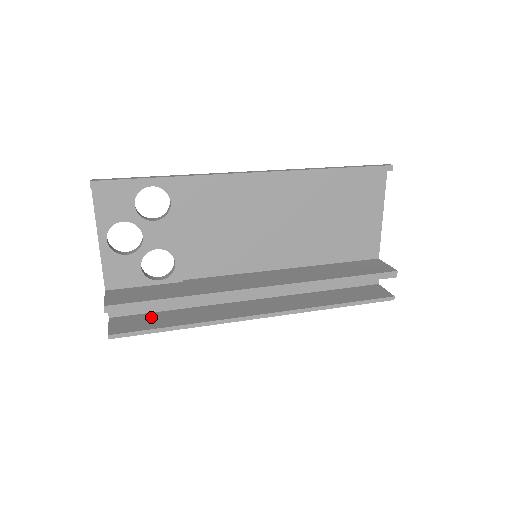
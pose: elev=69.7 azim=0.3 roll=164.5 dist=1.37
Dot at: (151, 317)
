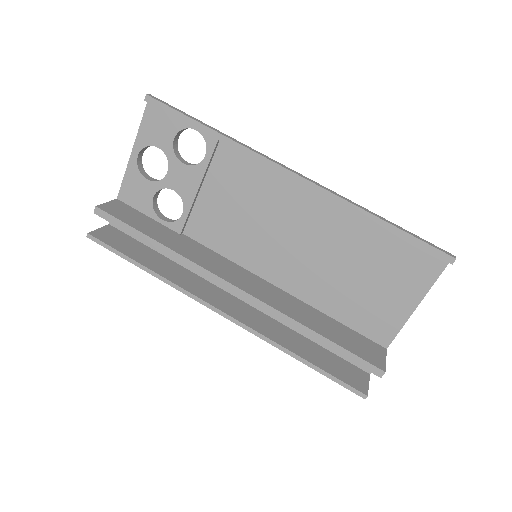
Dot at: (137, 246)
